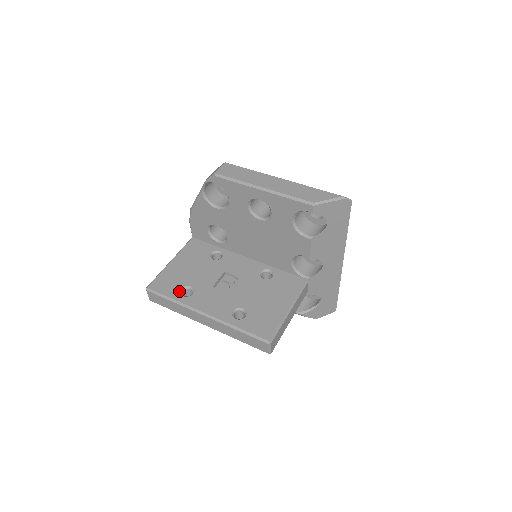
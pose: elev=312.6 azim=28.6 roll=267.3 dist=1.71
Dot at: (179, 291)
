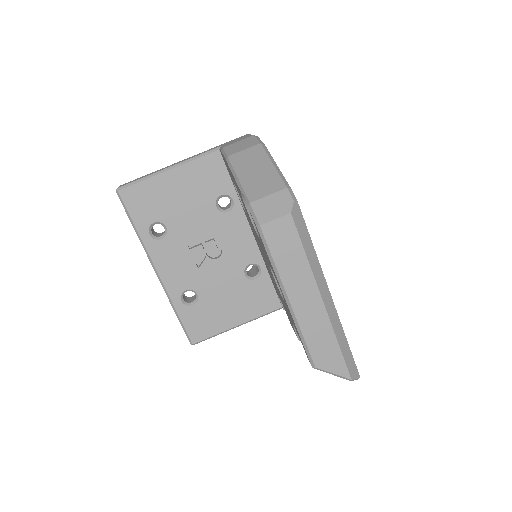
Dot at: (150, 224)
